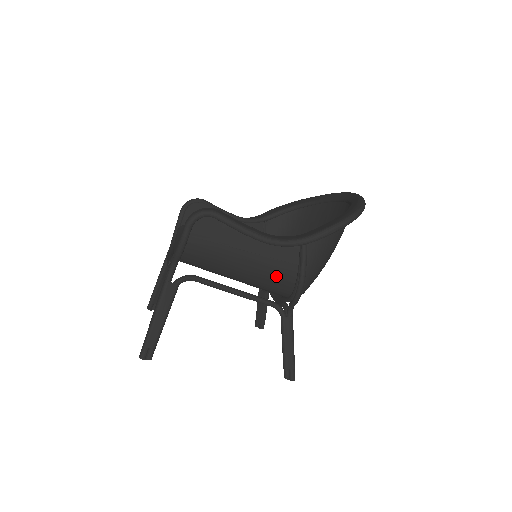
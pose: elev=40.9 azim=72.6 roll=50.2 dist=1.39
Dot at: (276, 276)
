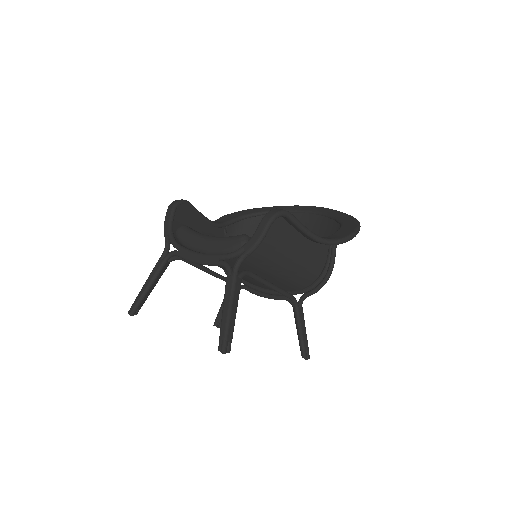
Dot at: (308, 271)
